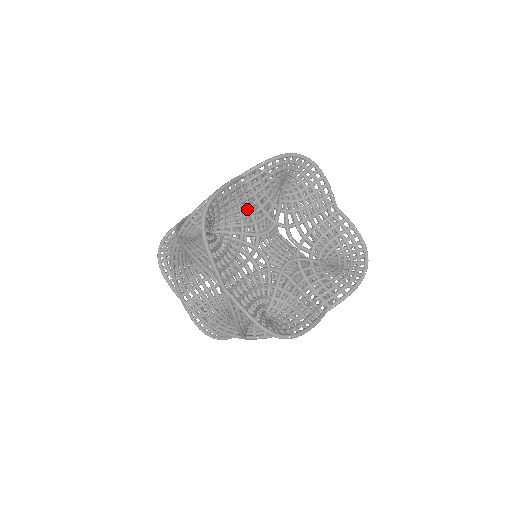
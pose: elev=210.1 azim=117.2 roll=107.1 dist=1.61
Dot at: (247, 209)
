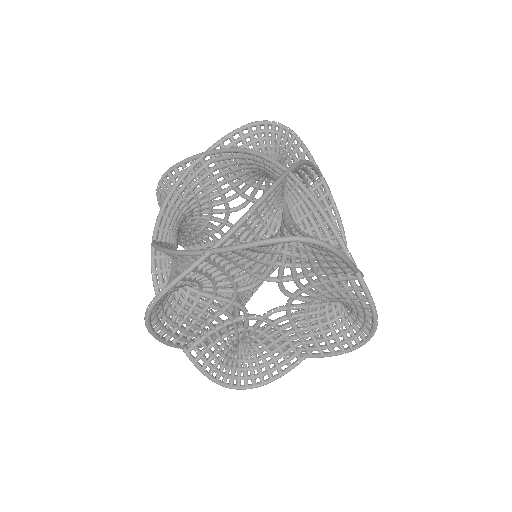
Dot at: (222, 271)
